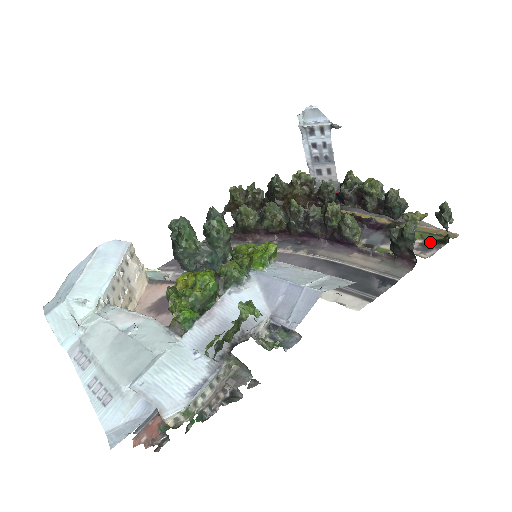
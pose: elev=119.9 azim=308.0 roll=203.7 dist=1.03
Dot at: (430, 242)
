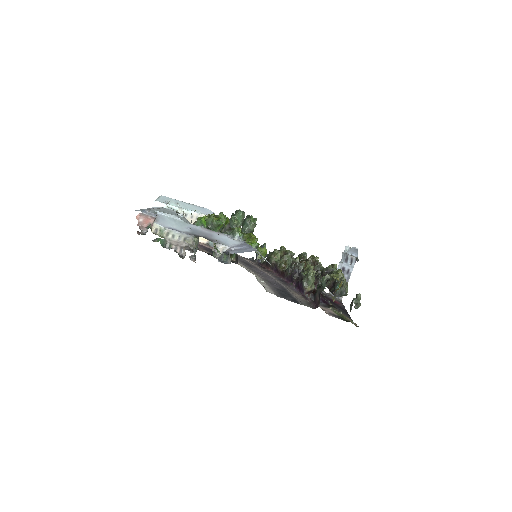
Dot at: (340, 317)
